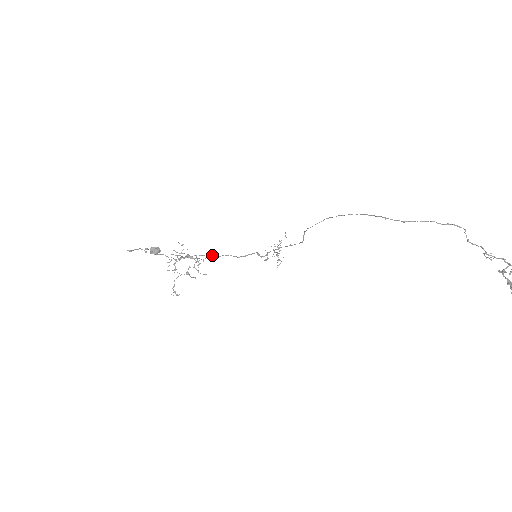
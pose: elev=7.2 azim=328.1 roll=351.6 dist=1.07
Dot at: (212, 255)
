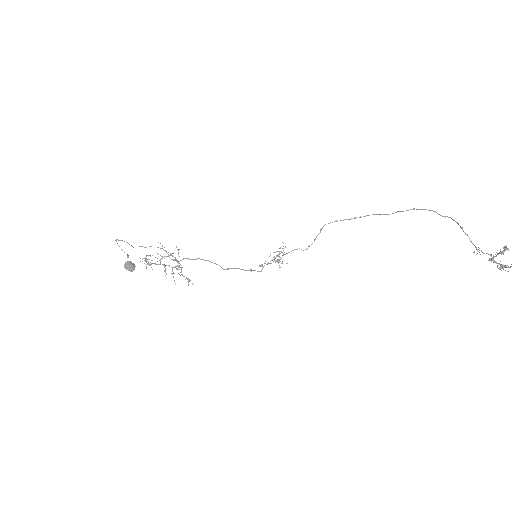
Dot at: (190, 280)
